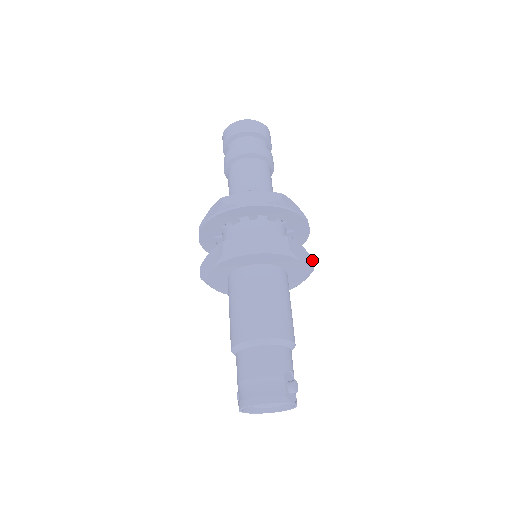
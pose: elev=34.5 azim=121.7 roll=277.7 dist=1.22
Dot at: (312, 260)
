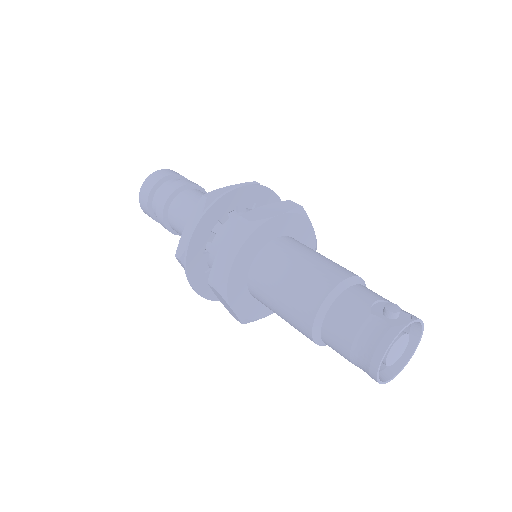
Dot at: (291, 202)
